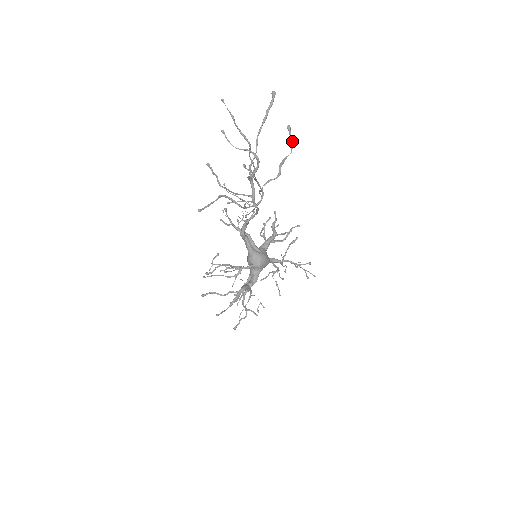
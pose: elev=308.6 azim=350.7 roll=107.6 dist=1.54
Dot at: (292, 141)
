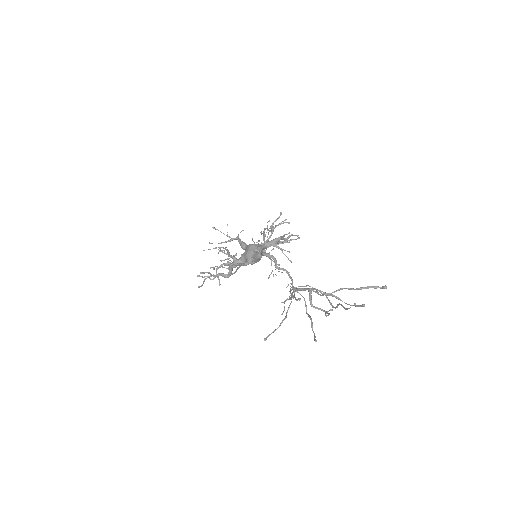
Dot at: (355, 306)
